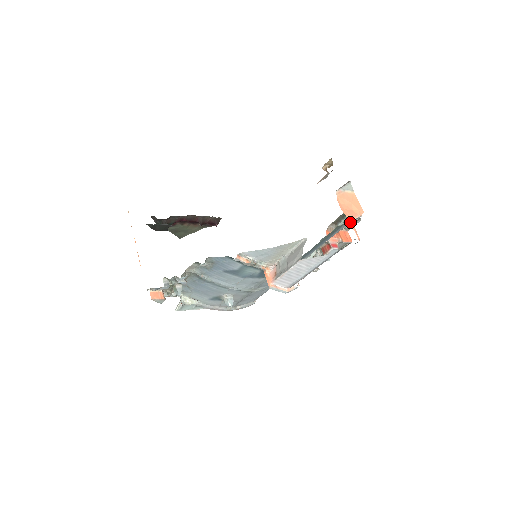
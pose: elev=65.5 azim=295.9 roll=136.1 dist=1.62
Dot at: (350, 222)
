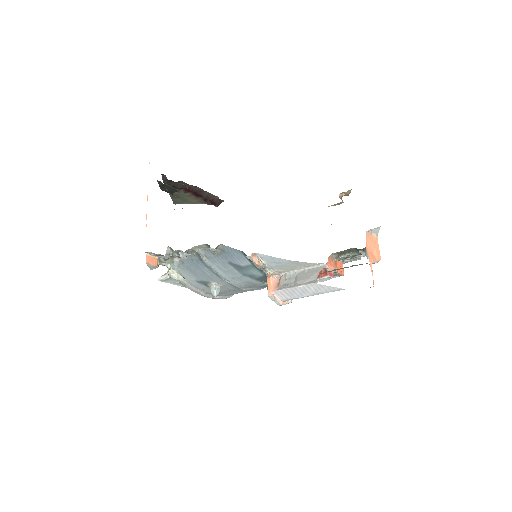
Dot at: (371, 265)
